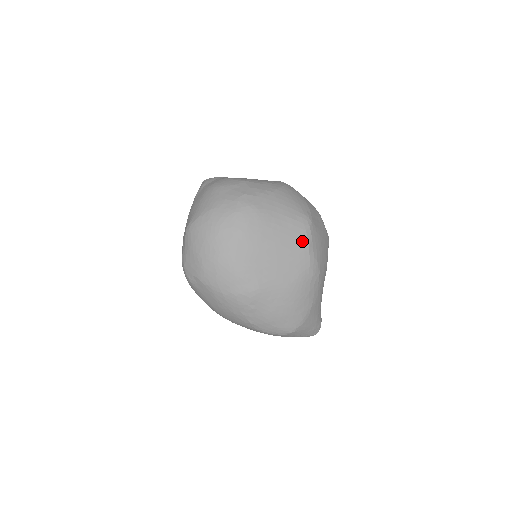
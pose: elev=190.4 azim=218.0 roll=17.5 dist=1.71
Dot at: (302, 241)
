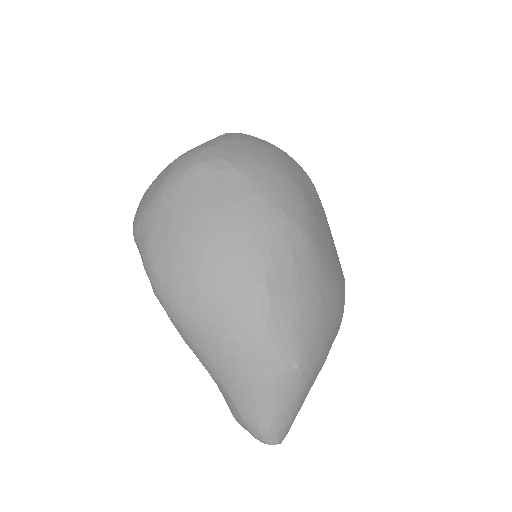
Dot at: (341, 268)
